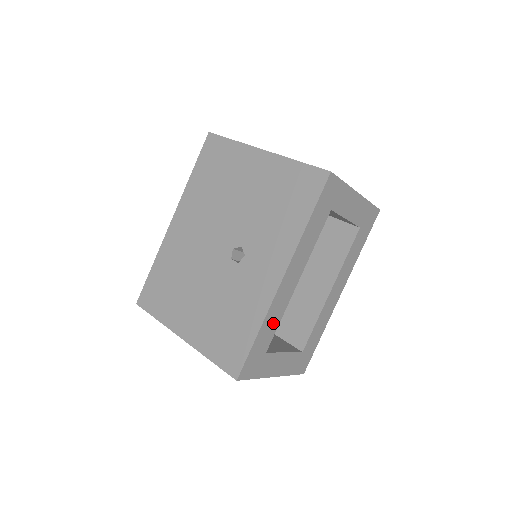
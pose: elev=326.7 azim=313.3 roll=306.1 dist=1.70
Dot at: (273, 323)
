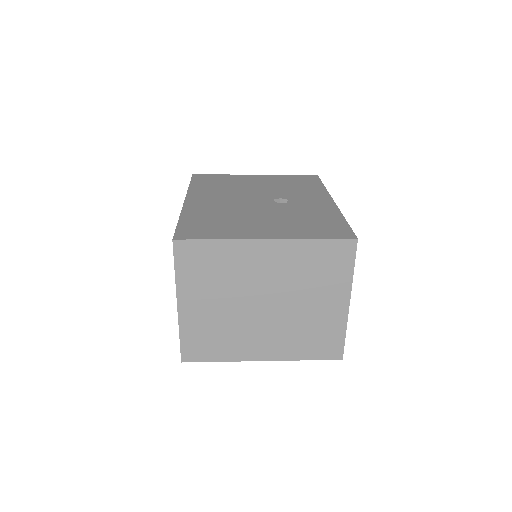
Dot at: occluded
